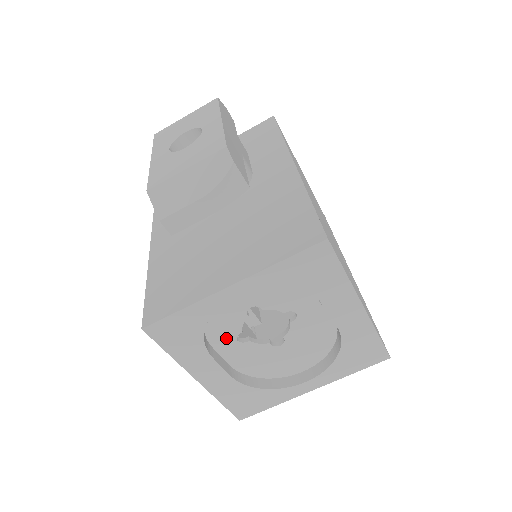
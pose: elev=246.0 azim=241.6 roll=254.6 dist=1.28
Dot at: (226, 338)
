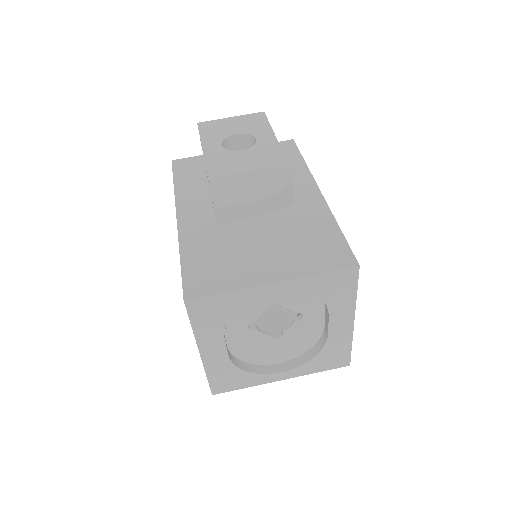
Dot at: (240, 323)
